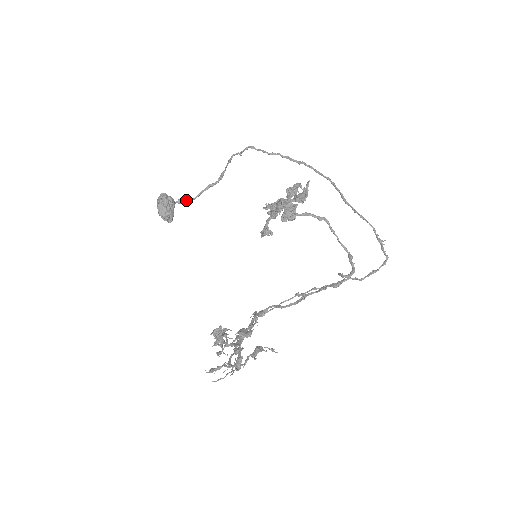
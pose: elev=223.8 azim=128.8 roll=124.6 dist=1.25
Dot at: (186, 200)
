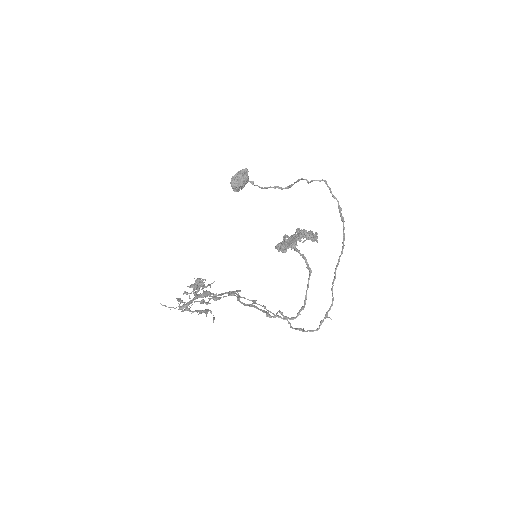
Dot at: (257, 185)
